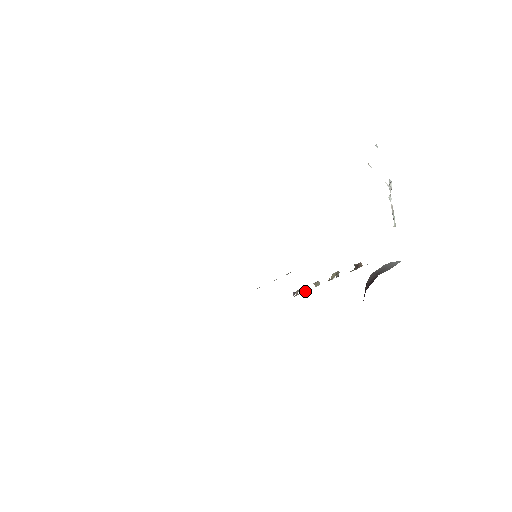
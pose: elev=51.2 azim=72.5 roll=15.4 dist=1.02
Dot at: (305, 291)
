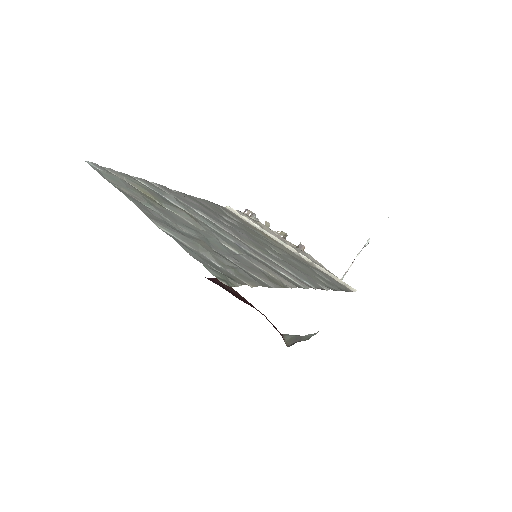
Dot at: (256, 220)
